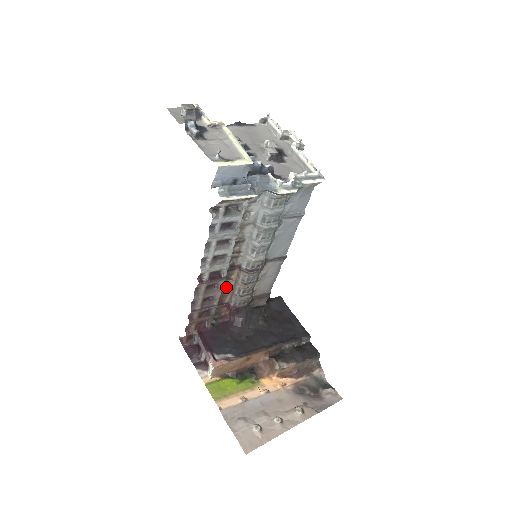
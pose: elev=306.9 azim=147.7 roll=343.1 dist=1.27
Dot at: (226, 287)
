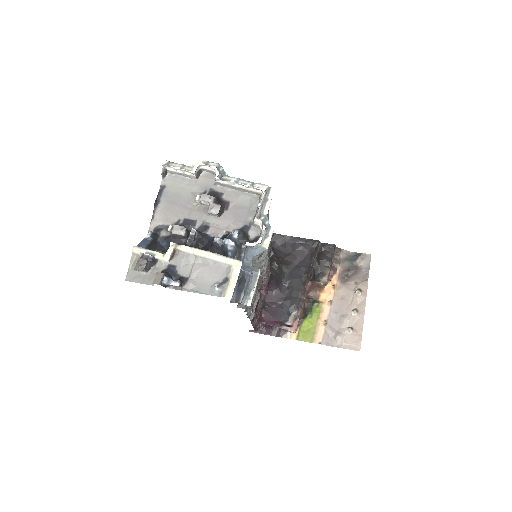
Dot at: occluded
